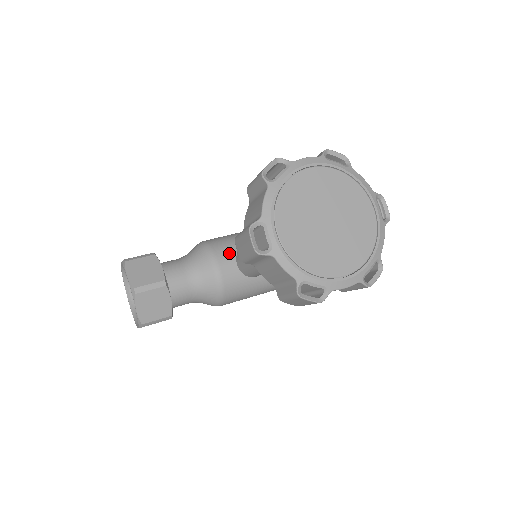
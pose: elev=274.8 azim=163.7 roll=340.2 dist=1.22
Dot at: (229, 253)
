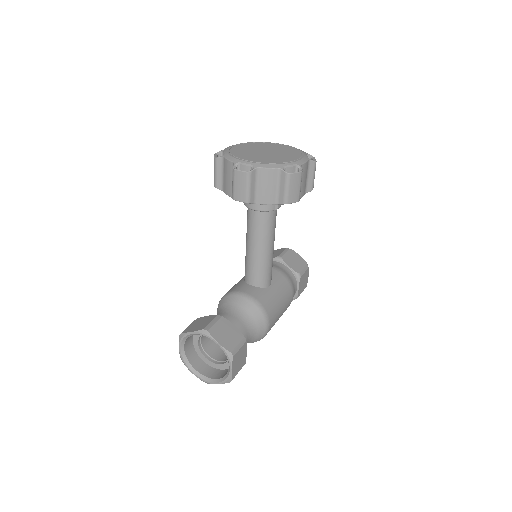
Dot at: (241, 286)
